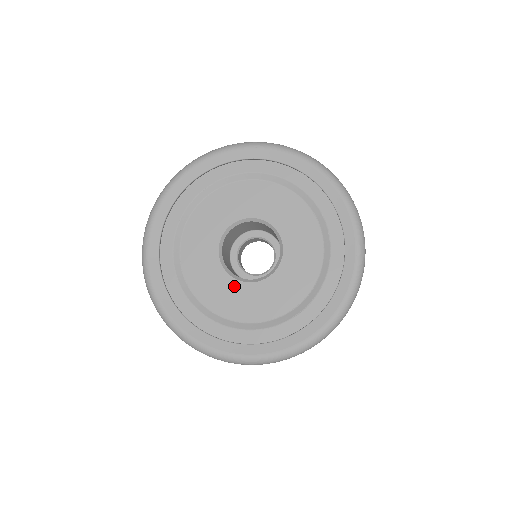
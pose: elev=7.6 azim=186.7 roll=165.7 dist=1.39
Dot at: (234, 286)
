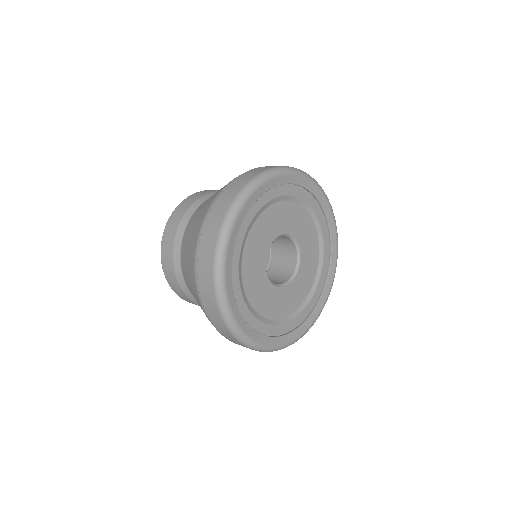
Dot at: (262, 273)
